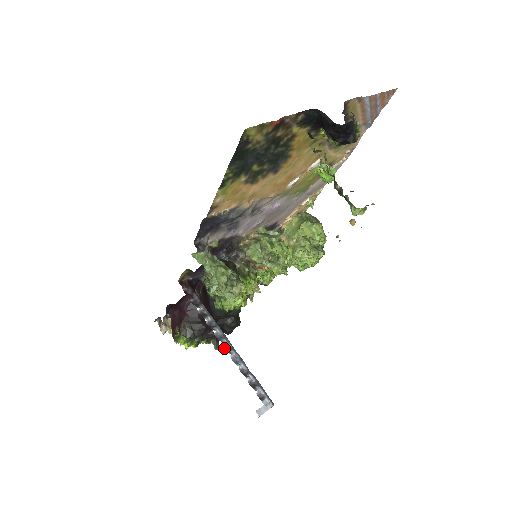
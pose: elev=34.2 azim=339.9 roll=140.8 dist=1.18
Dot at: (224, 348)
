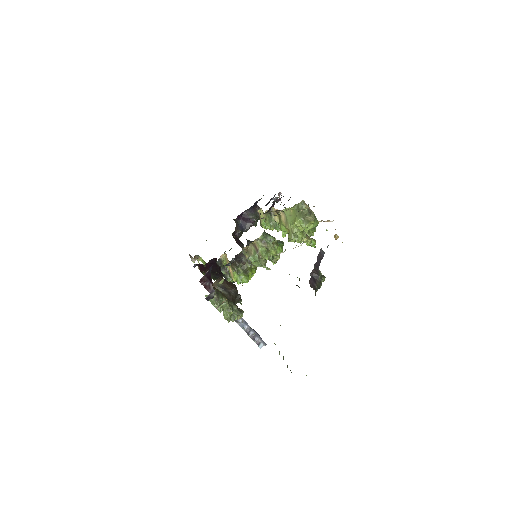
Dot at: occluded
